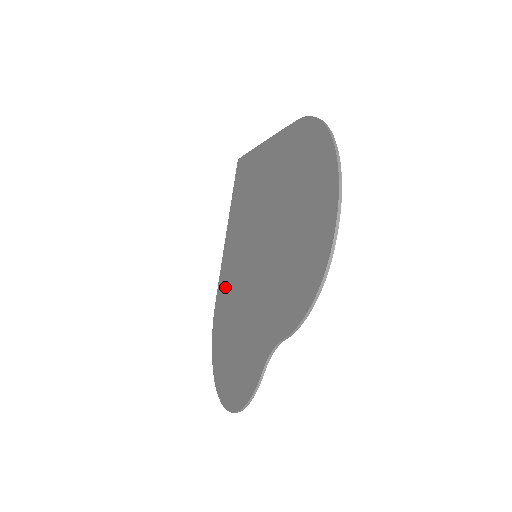
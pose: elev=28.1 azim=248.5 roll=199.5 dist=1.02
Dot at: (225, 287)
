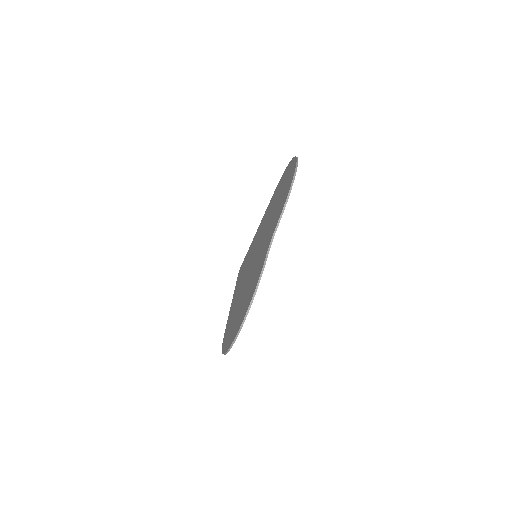
Dot at: (233, 311)
